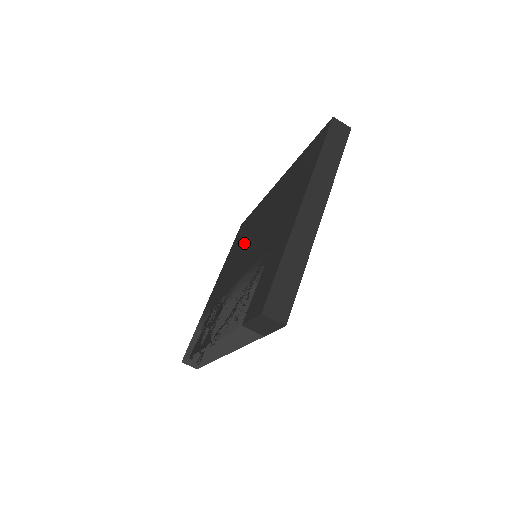
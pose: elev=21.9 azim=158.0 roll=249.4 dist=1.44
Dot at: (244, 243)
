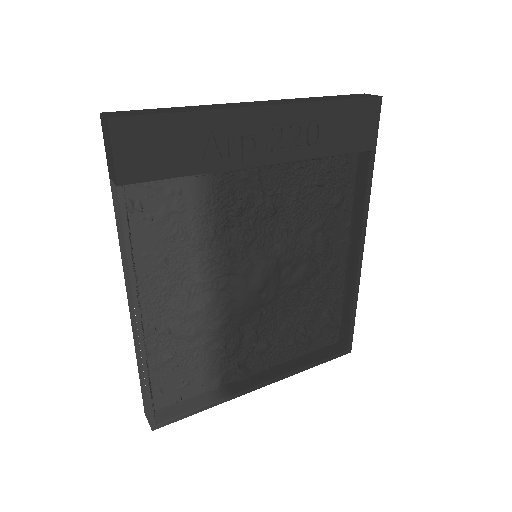
Dot at: occluded
